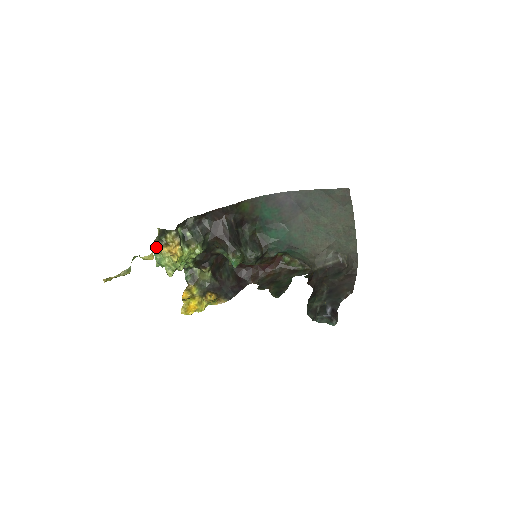
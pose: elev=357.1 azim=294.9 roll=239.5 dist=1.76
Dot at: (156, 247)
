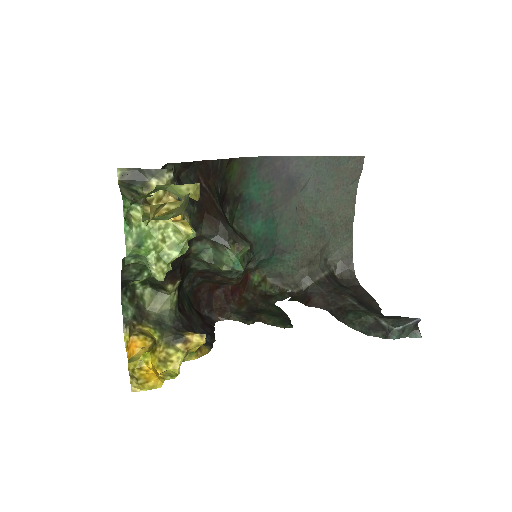
Dot at: (127, 205)
